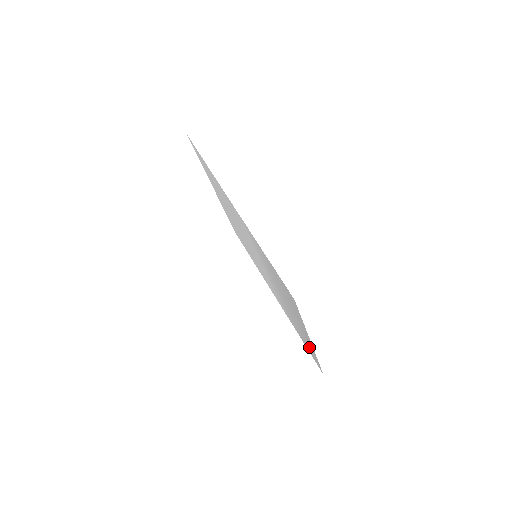
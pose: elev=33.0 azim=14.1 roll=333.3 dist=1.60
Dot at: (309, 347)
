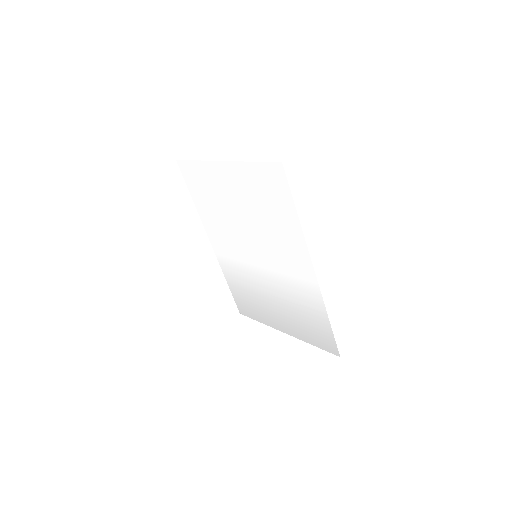
Dot at: (255, 311)
